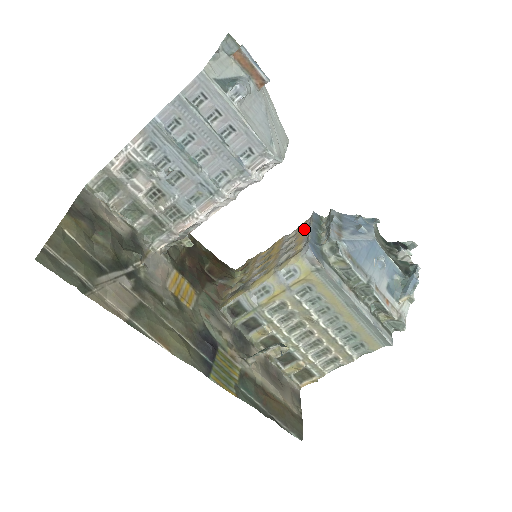
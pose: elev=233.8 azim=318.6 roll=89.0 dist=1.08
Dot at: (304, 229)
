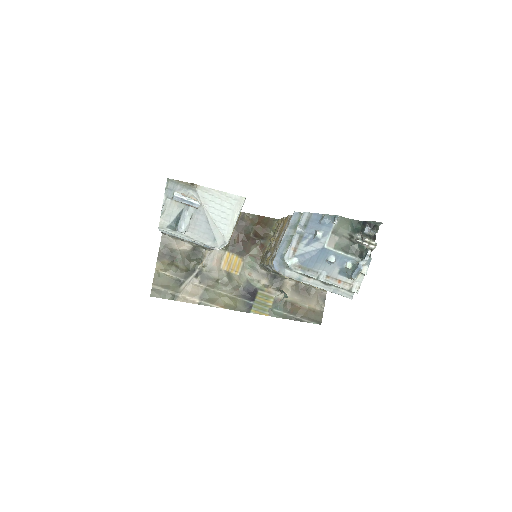
Dot at: occluded
